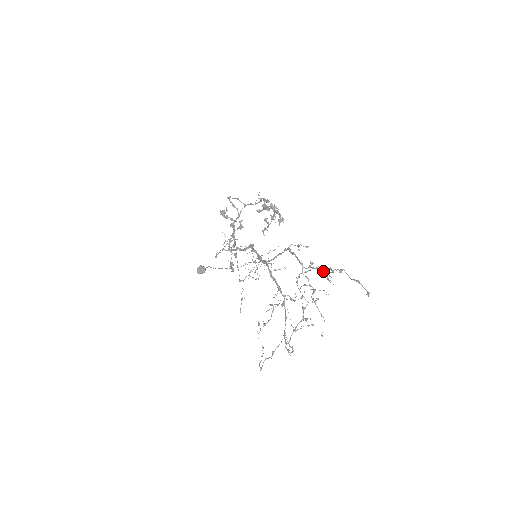
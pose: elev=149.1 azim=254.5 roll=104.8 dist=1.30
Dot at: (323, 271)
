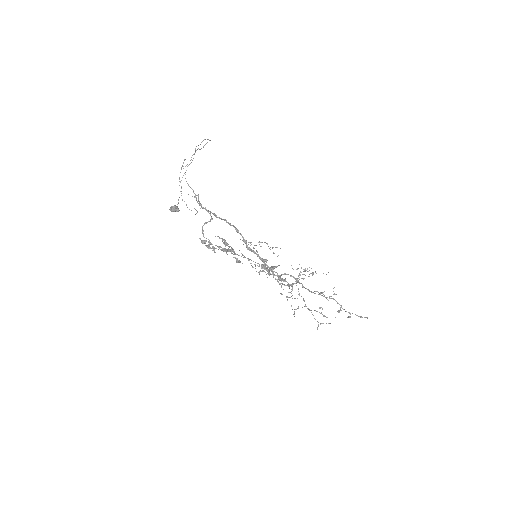
Dot at: occluded
